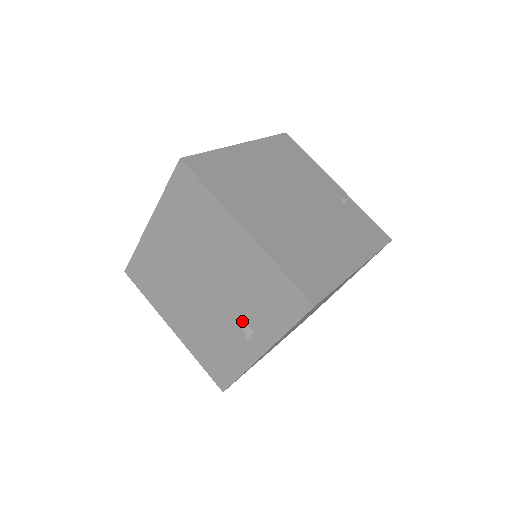
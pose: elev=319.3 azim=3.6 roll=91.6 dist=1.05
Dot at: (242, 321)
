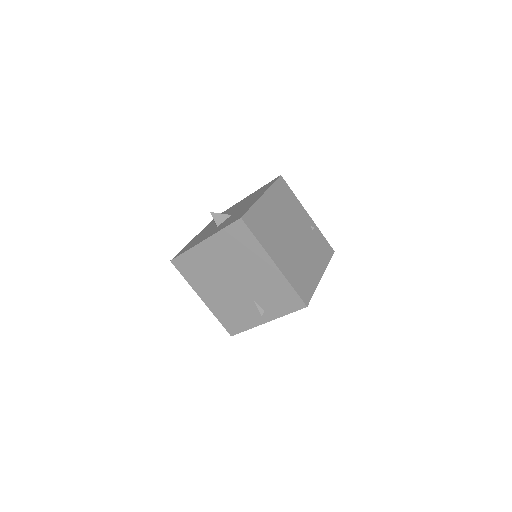
Dot at: (258, 305)
